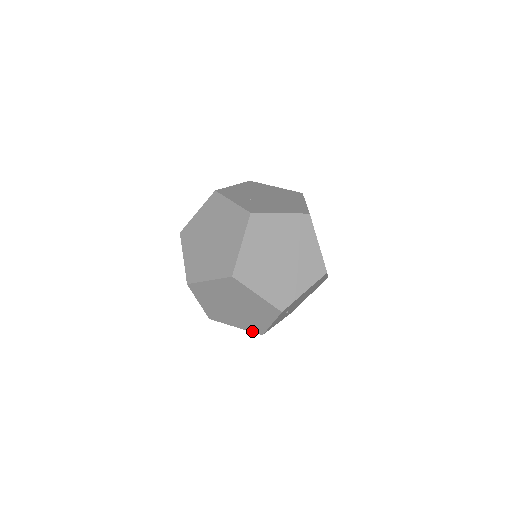
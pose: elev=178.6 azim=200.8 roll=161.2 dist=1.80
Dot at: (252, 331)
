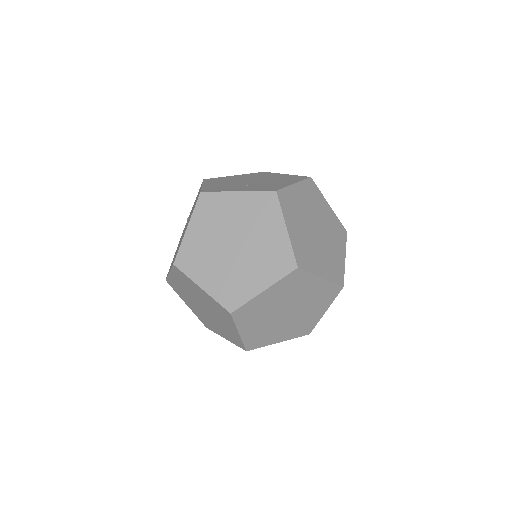
Dot at: (298, 336)
